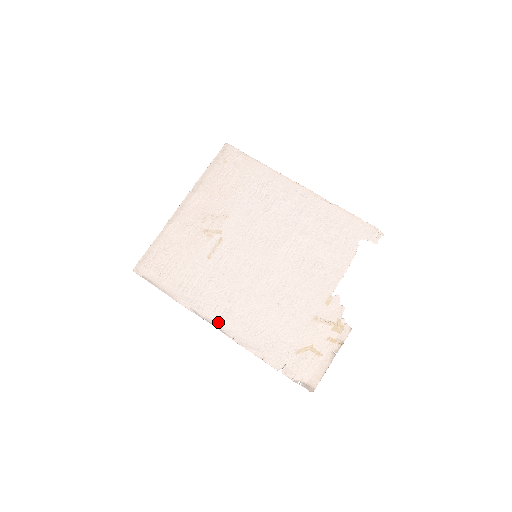
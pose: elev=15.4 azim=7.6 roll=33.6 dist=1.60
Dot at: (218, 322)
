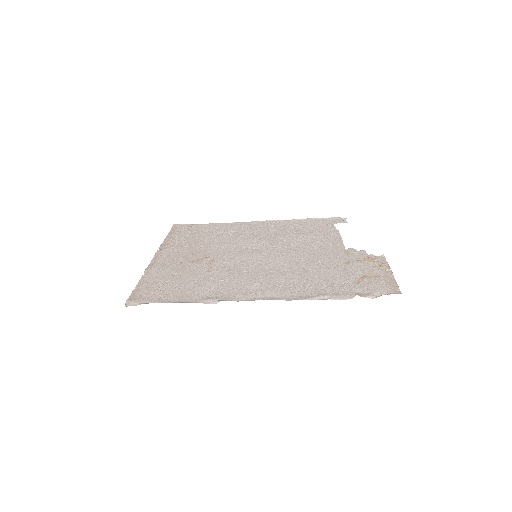
Dot at: (257, 298)
